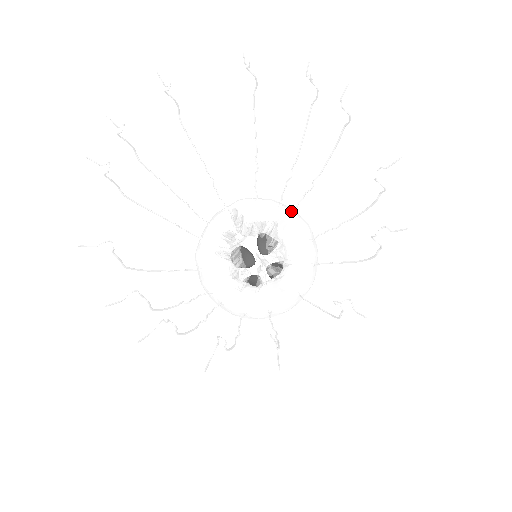
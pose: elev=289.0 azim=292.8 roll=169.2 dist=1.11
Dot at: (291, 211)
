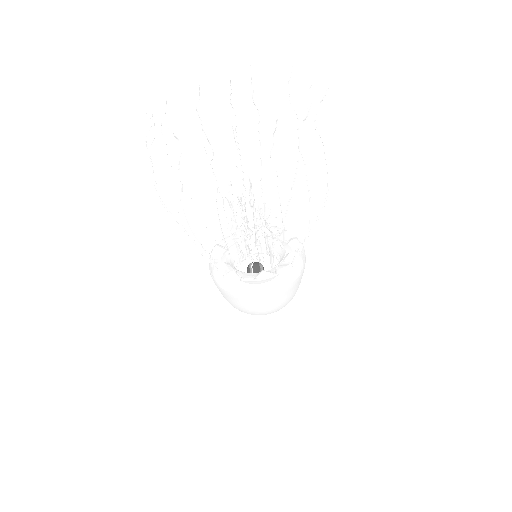
Dot at: (259, 227)
